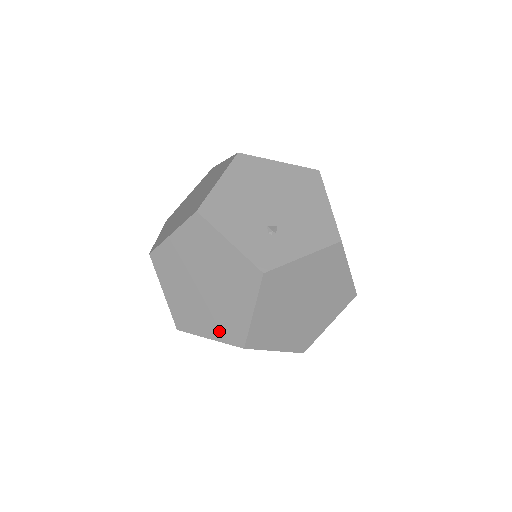
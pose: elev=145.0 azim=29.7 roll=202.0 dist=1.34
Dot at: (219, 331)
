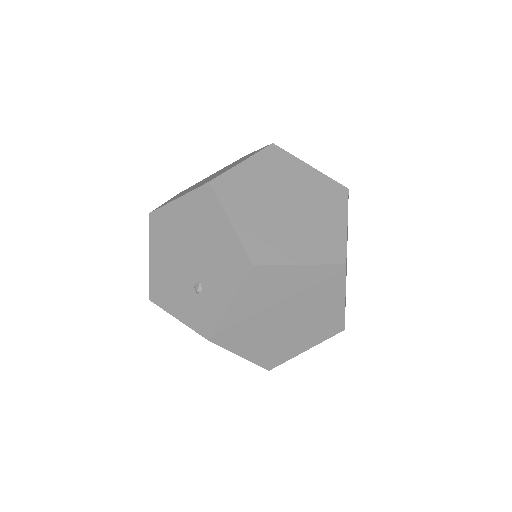
Dot at: occluded
